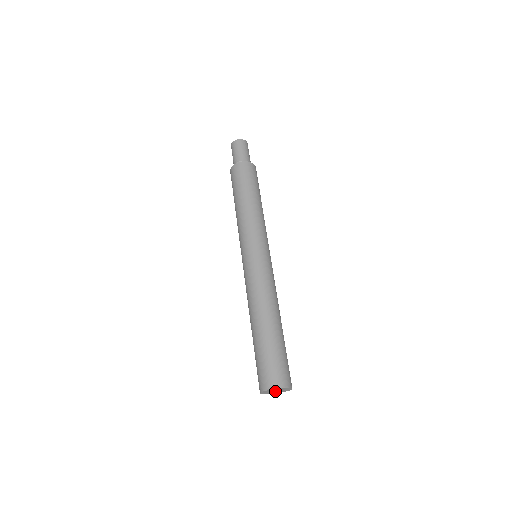
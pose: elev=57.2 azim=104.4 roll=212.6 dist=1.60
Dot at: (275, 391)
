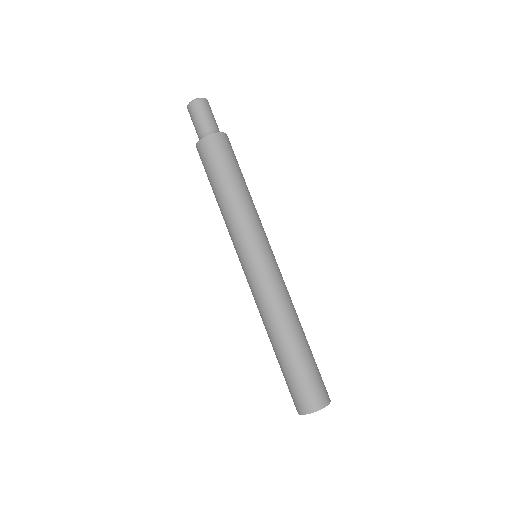
Dot at: occluded
